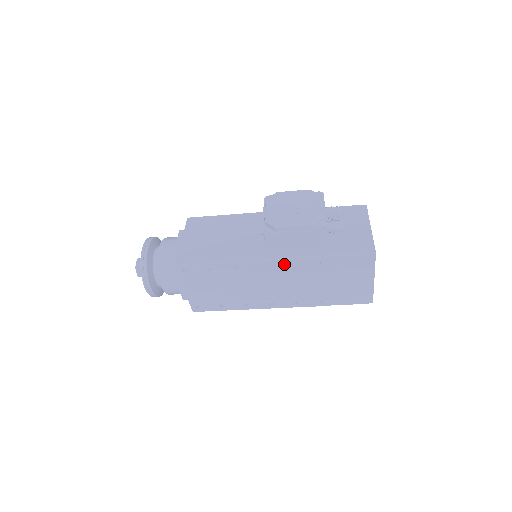
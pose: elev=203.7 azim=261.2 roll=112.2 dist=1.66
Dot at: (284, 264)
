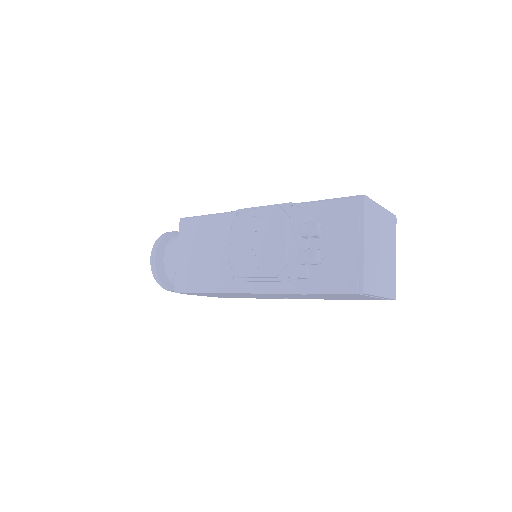
Dot at: (270, 294)
